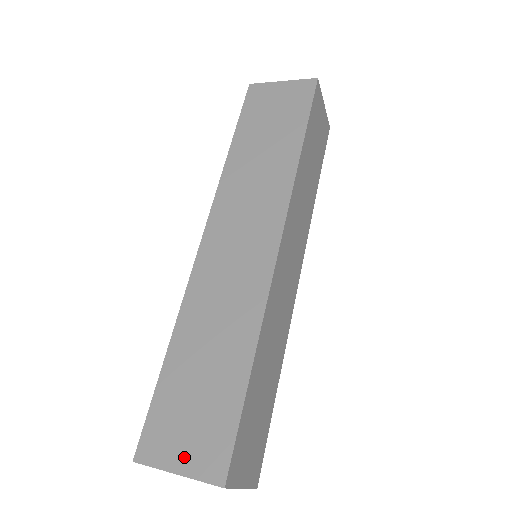
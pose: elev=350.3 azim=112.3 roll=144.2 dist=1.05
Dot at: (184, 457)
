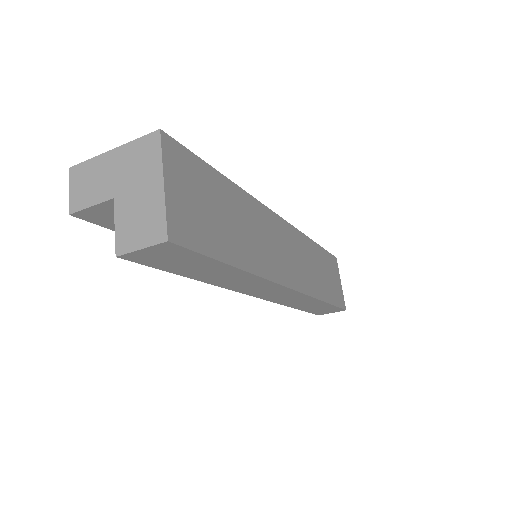
Dot at: occluded
